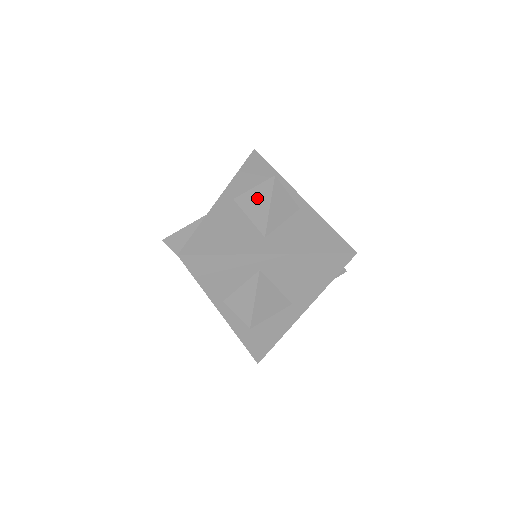
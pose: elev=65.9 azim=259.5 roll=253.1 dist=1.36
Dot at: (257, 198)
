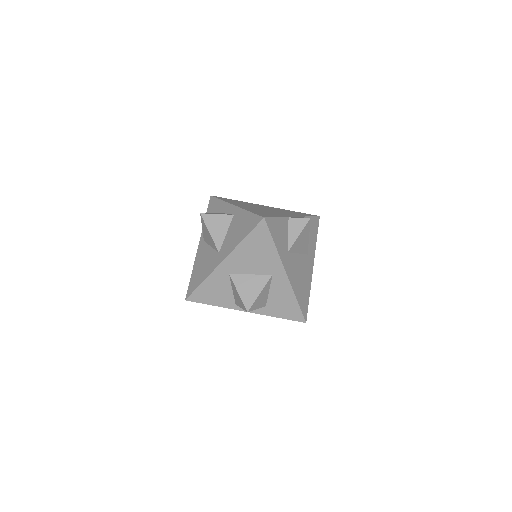
Dot at: (206, 233)
